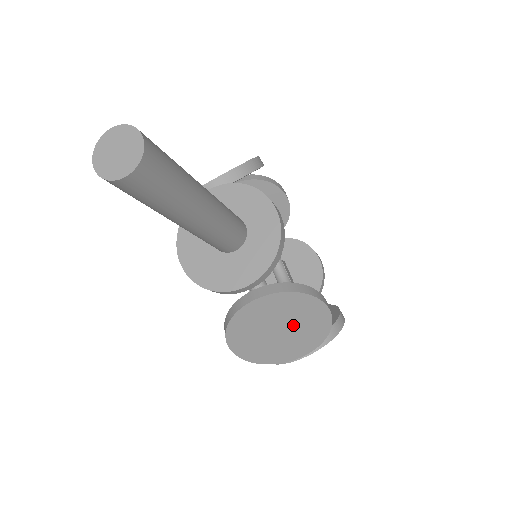
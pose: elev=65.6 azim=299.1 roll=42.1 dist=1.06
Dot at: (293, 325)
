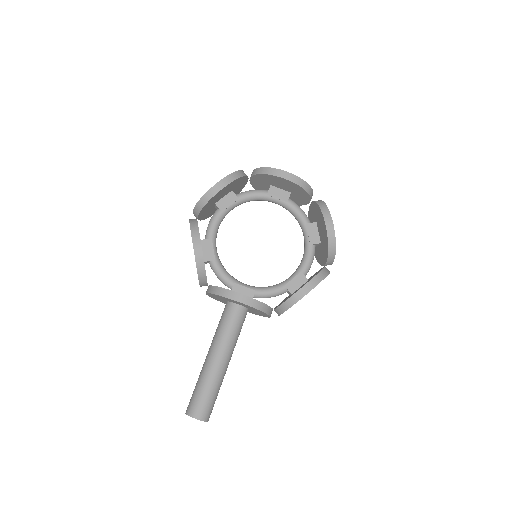
Dot at: occluded
